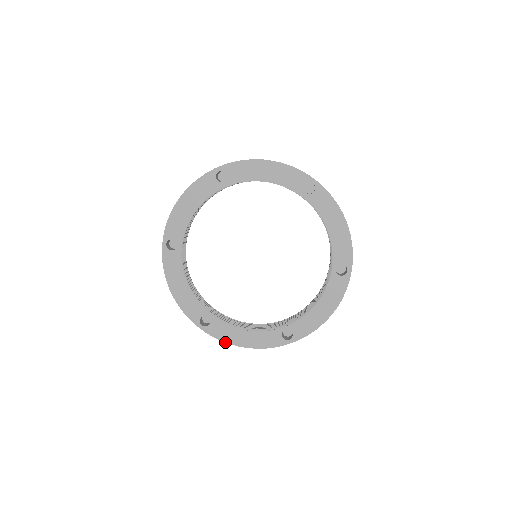
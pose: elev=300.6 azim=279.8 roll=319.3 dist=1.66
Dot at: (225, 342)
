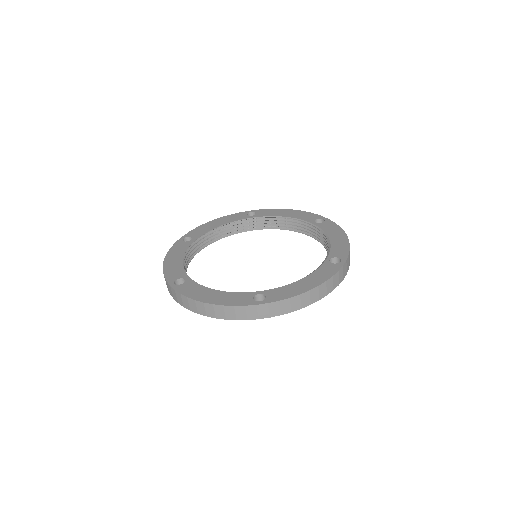
Dot at: (294, 296)
